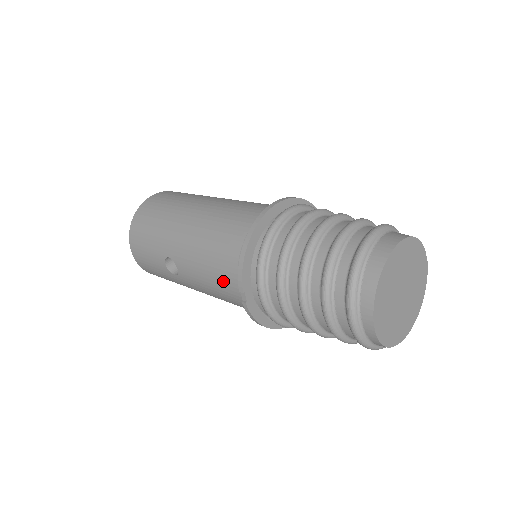
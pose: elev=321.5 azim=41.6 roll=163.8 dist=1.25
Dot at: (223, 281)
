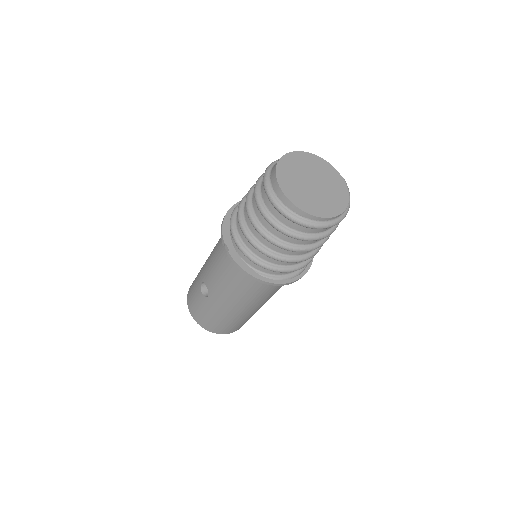
Dot at: (222, 259)
